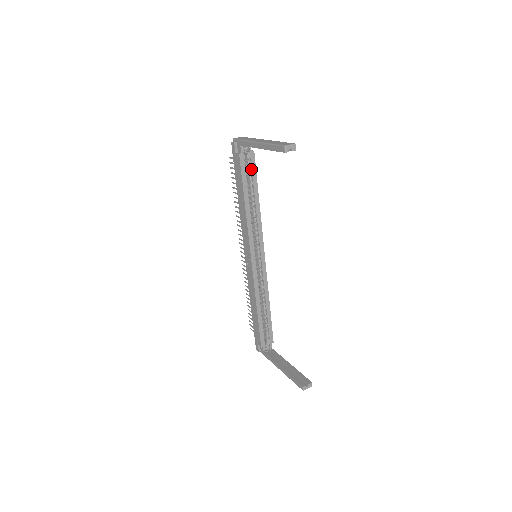
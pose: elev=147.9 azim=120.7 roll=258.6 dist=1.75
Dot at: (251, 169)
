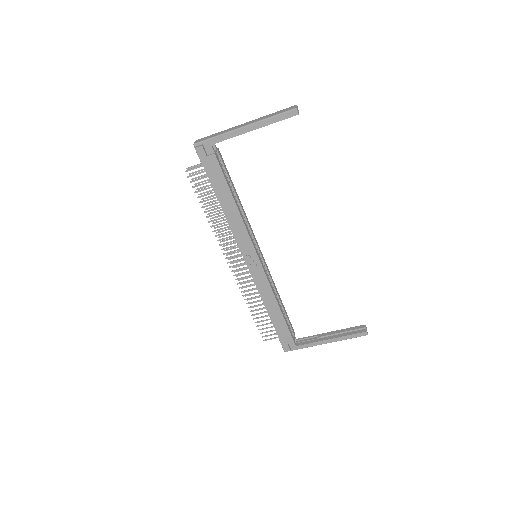
Dot at: (223, 168)
